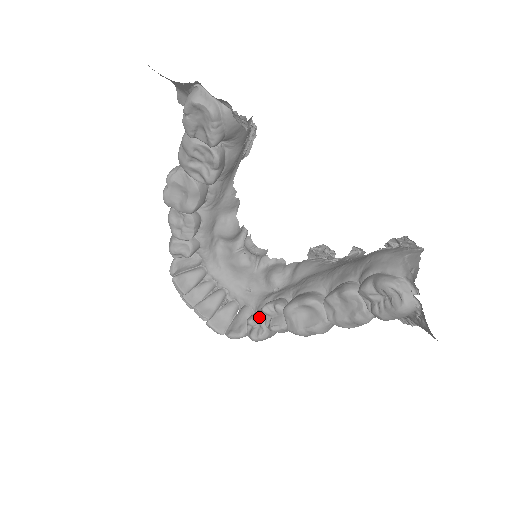
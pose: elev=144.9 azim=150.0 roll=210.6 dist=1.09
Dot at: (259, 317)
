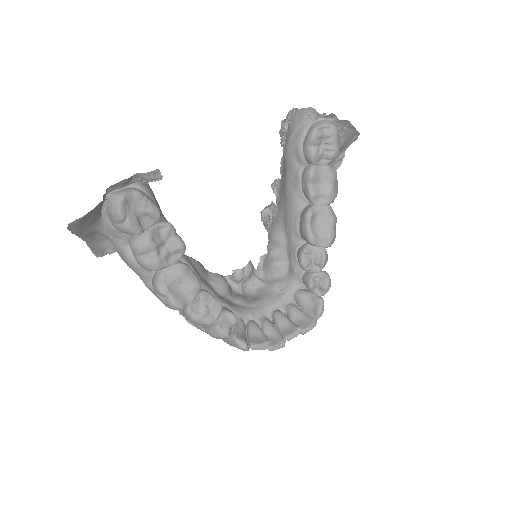
Dot at: (309, 275)
